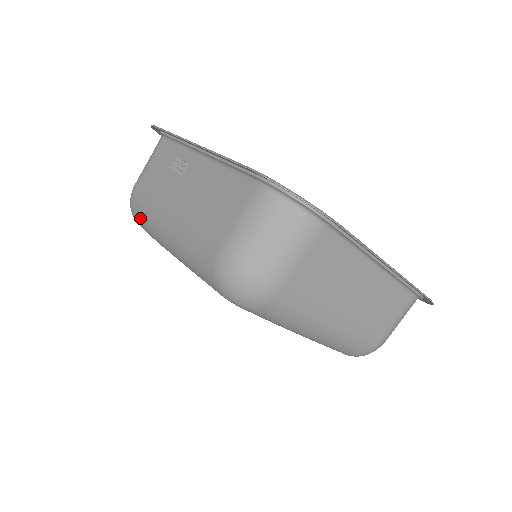
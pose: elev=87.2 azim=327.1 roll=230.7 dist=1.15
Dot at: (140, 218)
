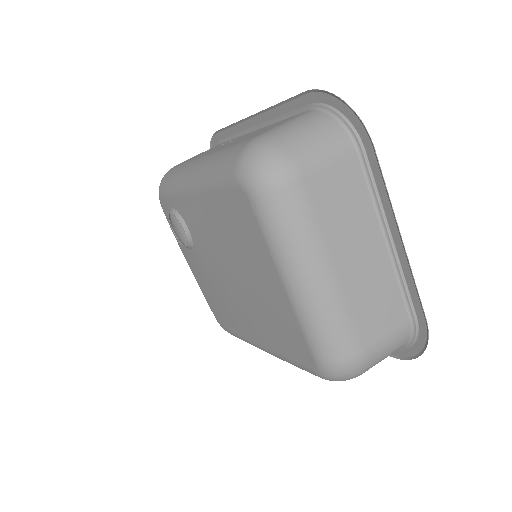
Dot at: (170, 177)
